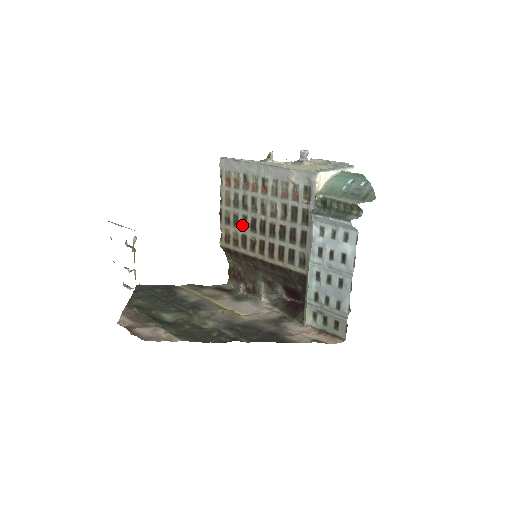
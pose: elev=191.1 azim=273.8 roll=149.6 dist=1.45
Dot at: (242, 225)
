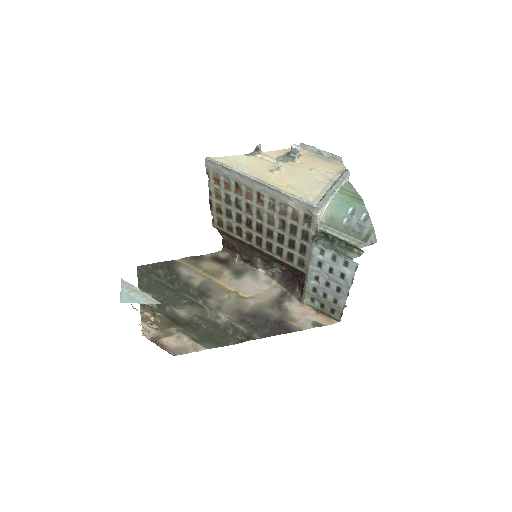
Dot at: (236, 220)
